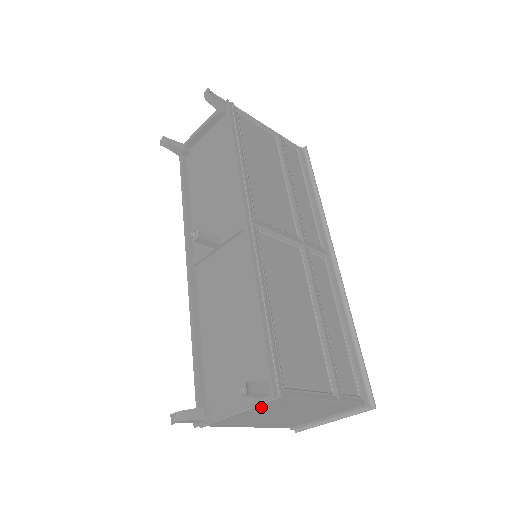
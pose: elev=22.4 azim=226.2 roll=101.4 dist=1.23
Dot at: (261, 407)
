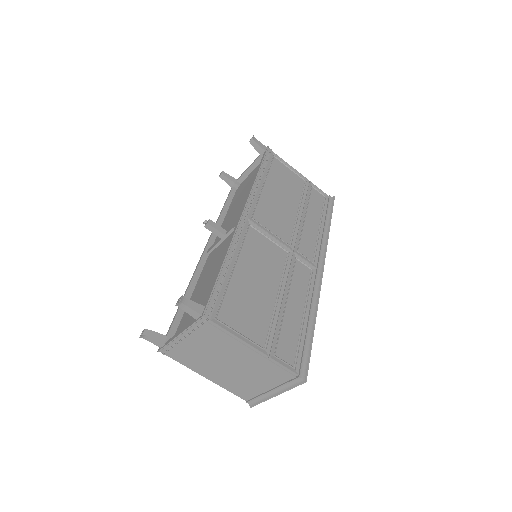
Dot at: (201, 336)
